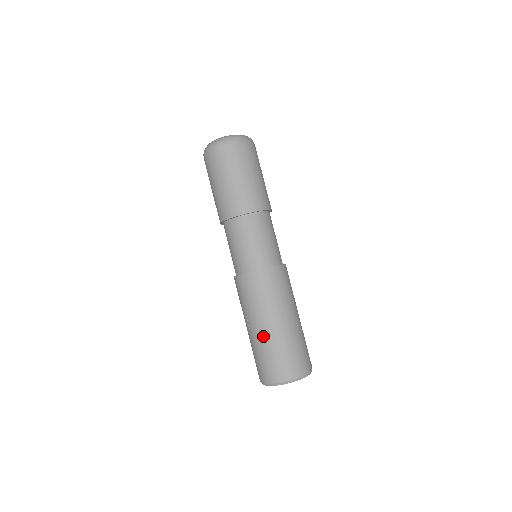
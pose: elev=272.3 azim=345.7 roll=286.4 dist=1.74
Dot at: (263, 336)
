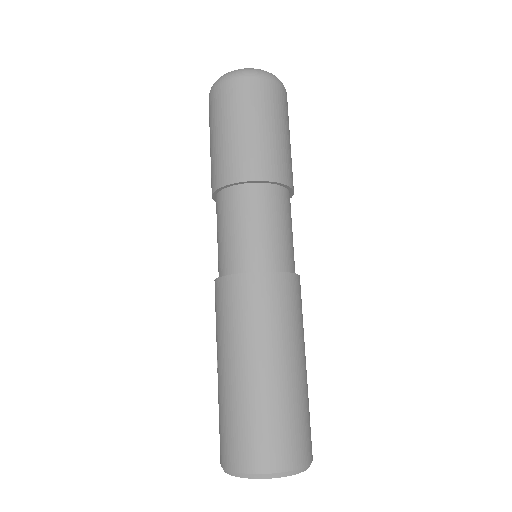
Dot at: (228, 384)
